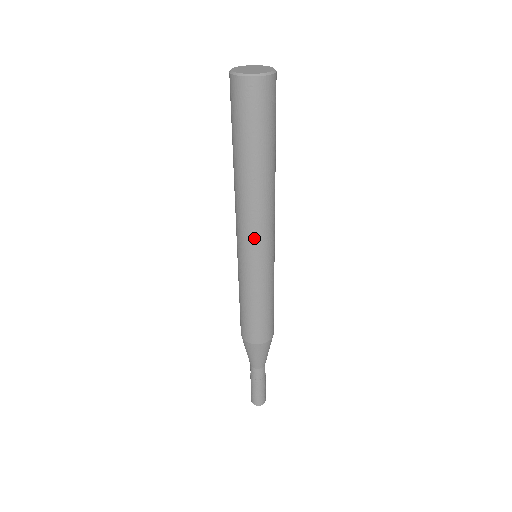
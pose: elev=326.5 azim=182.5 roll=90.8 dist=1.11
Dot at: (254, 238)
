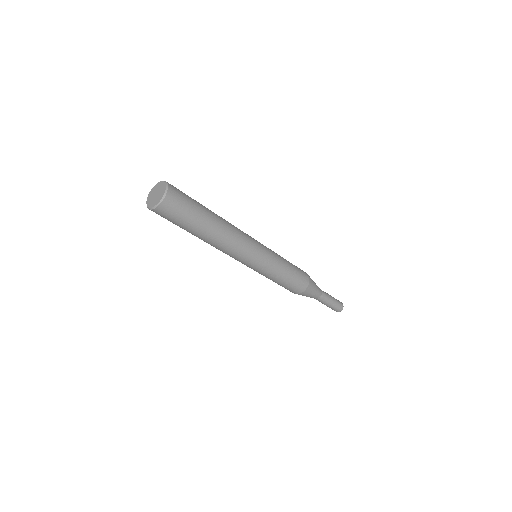
Dot at: occluded
